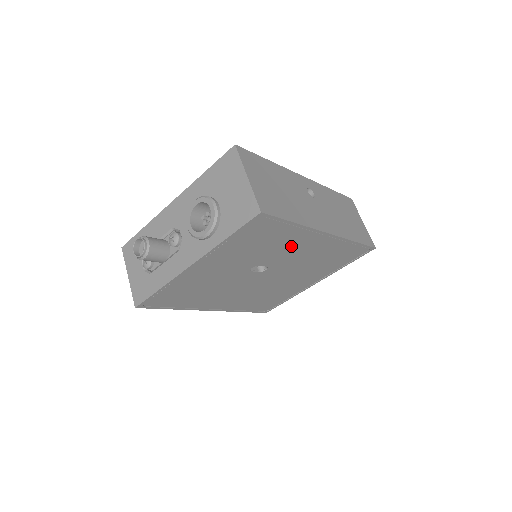
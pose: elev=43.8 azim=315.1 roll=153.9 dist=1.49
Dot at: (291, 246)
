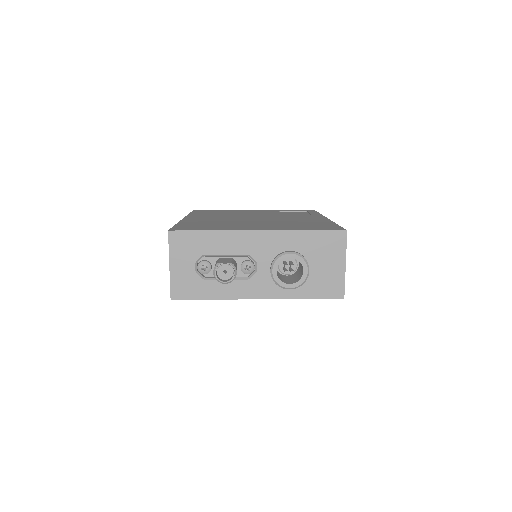
Dot at: occluded
